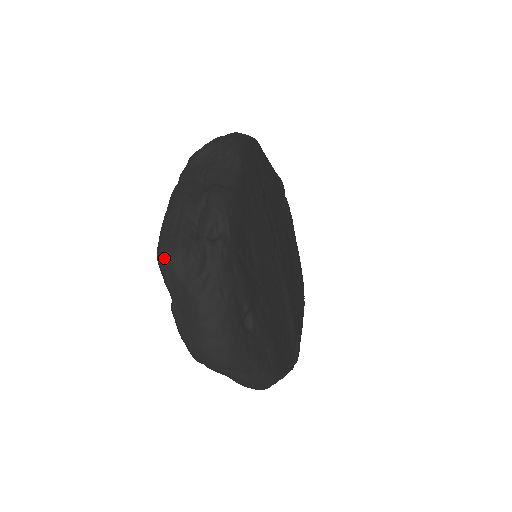
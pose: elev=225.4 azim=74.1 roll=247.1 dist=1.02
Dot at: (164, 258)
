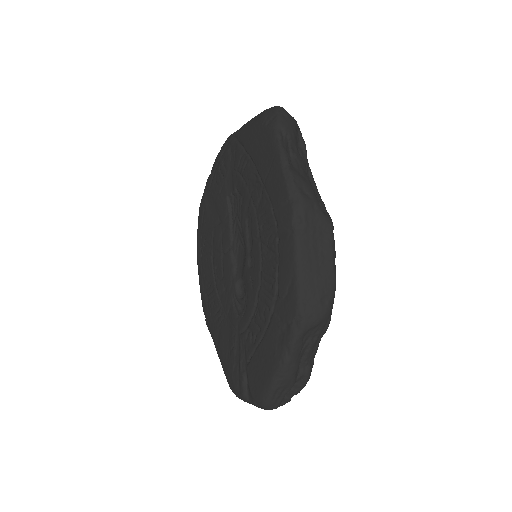
Dot at: (267, 409)
